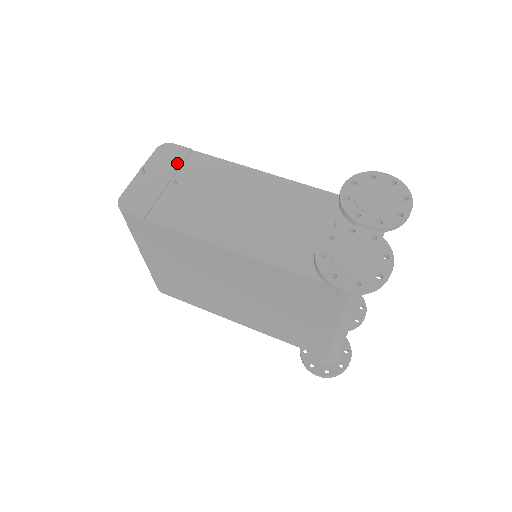
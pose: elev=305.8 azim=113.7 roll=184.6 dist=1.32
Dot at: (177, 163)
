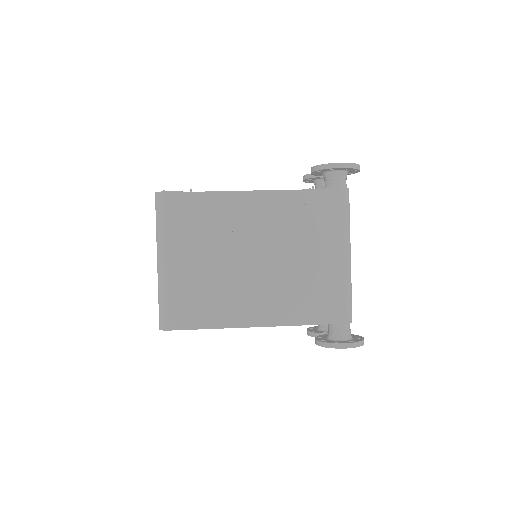
Dot at: occluded
